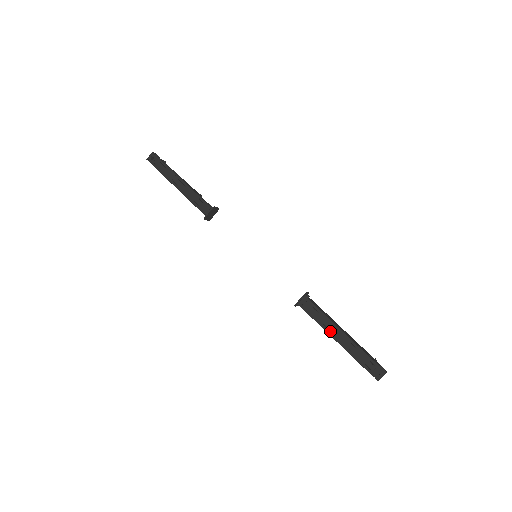
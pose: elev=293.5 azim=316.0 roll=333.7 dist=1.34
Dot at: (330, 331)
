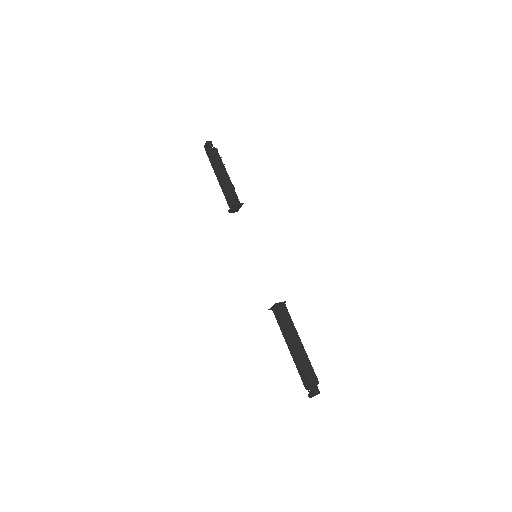
Dot at: (287, 342)
